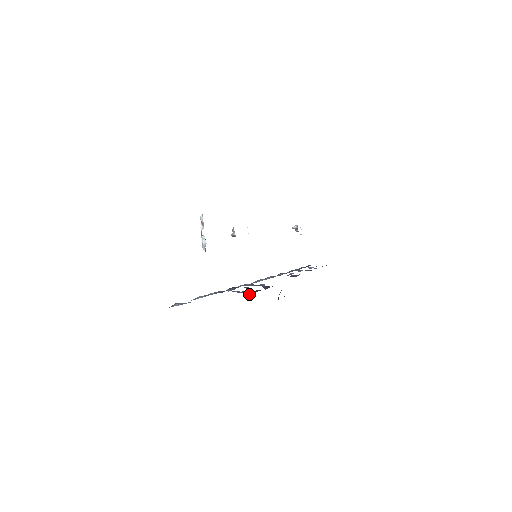
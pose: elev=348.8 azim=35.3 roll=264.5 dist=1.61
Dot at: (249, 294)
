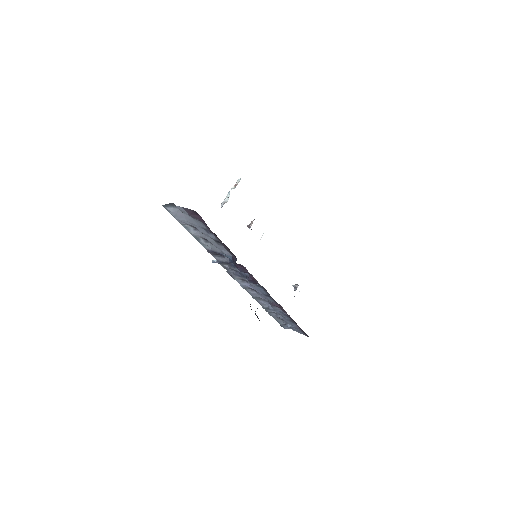
Dot at: (236, 259)
